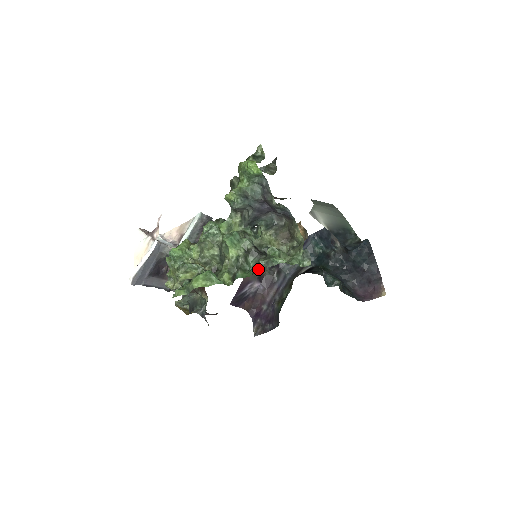
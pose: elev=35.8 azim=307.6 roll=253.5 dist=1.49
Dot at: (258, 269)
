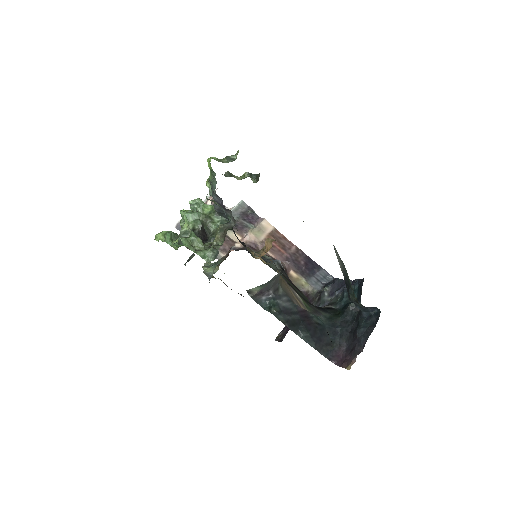
Dot at: (178, 243)
